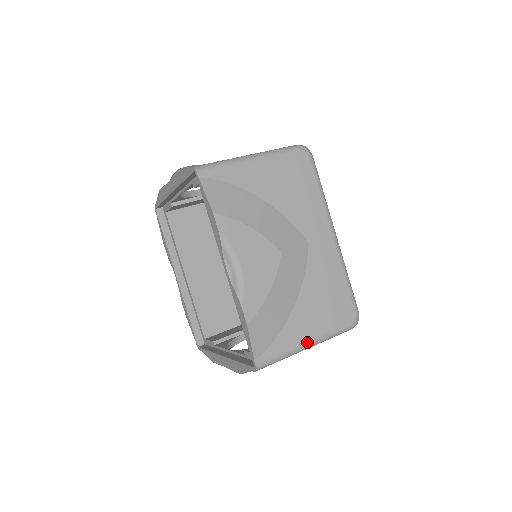
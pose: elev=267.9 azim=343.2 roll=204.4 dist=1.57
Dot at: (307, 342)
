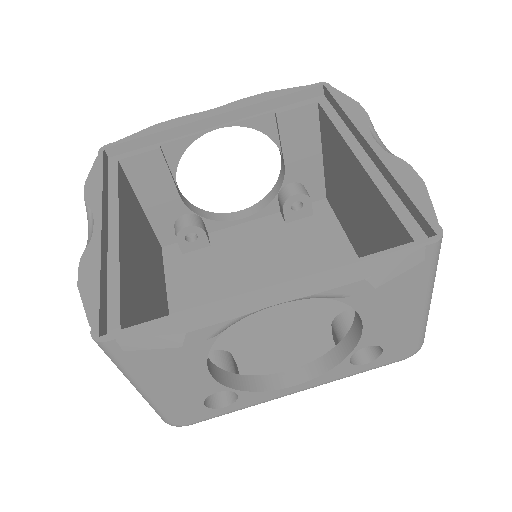
Dot at: occluded
